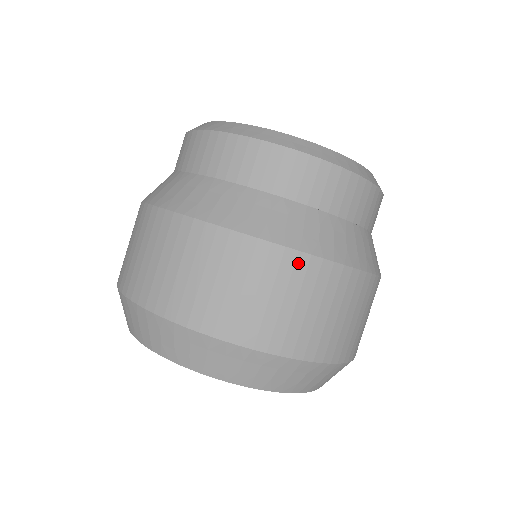
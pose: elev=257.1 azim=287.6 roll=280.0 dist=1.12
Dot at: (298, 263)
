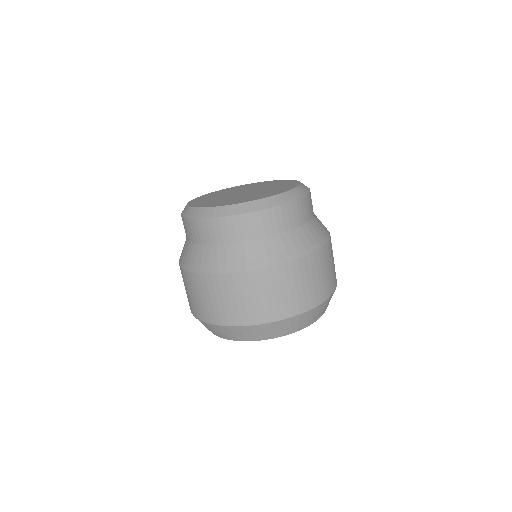
Dot at: (249, 277)
